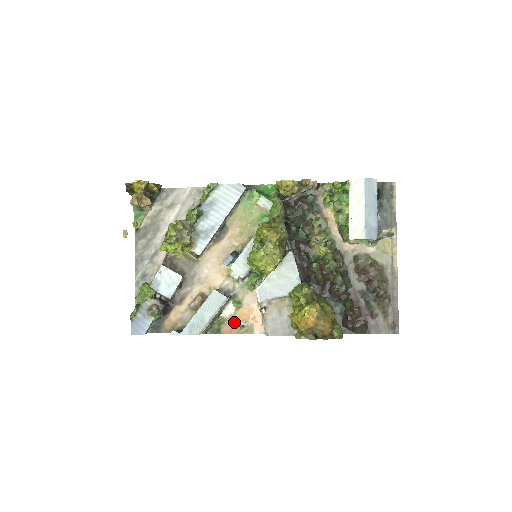
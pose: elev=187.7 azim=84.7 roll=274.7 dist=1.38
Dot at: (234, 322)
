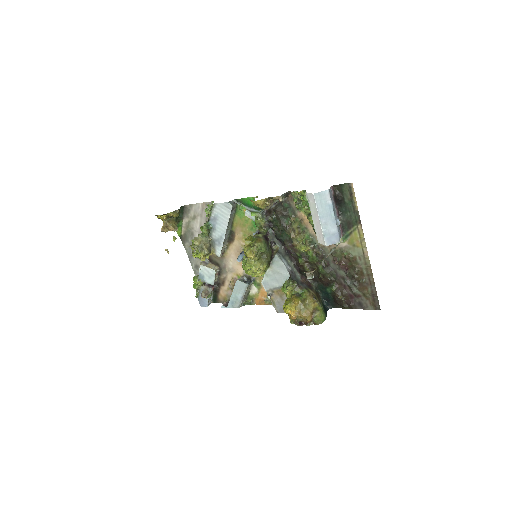
Dot at: (260, 297)
